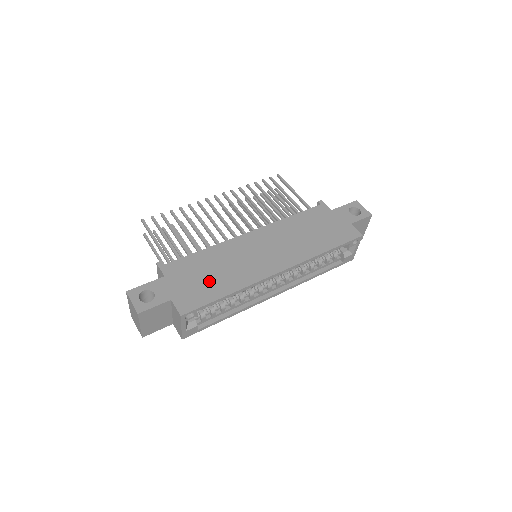
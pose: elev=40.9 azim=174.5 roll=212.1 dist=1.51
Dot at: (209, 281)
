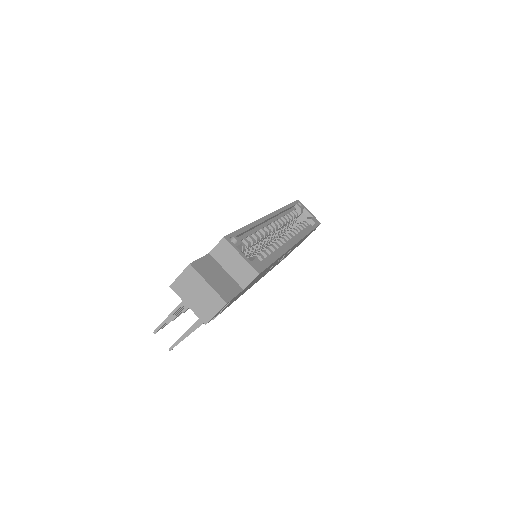
Dot at: occluded
